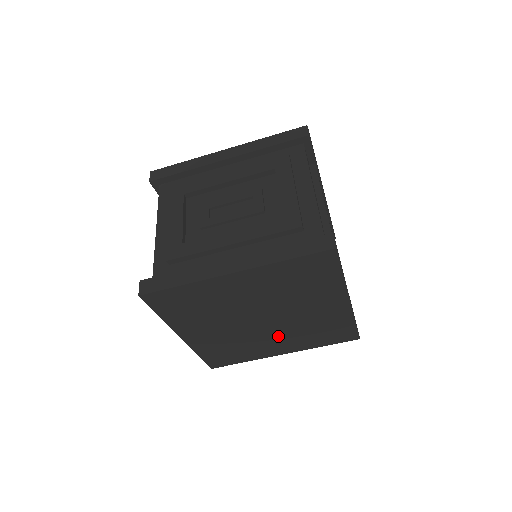
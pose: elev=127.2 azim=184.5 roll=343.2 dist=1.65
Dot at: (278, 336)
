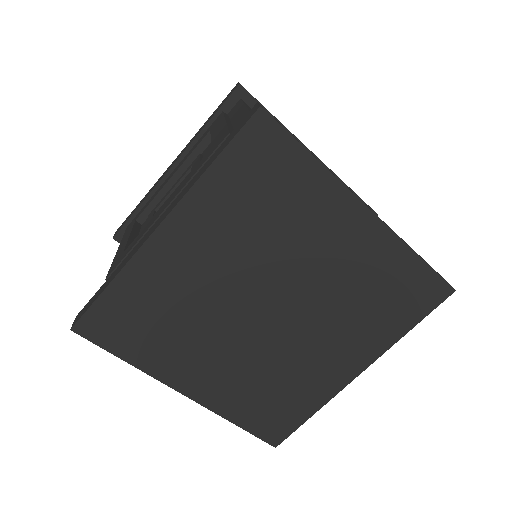
Dot at: (320, 336)
